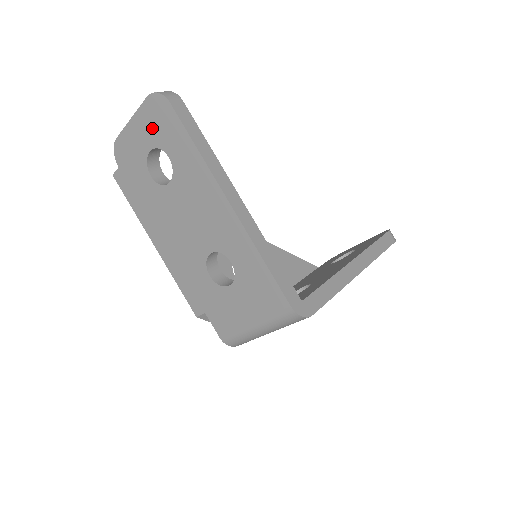
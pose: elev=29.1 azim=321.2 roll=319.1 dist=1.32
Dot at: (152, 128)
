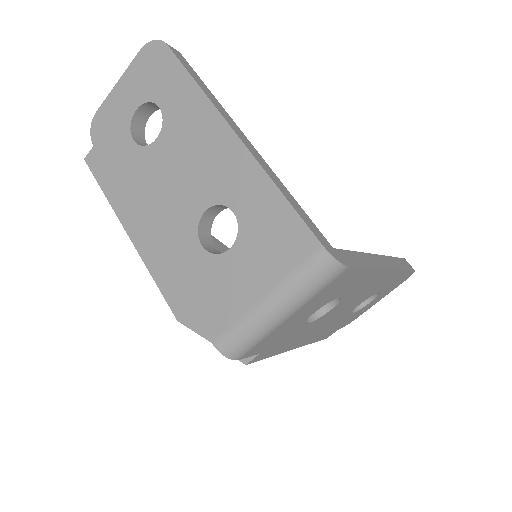
Dot at: (142, 82)
